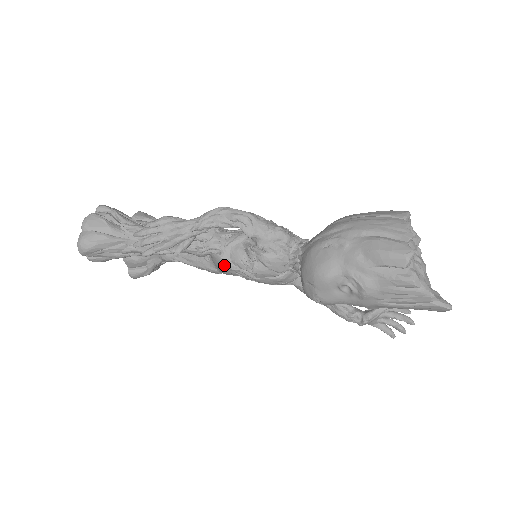
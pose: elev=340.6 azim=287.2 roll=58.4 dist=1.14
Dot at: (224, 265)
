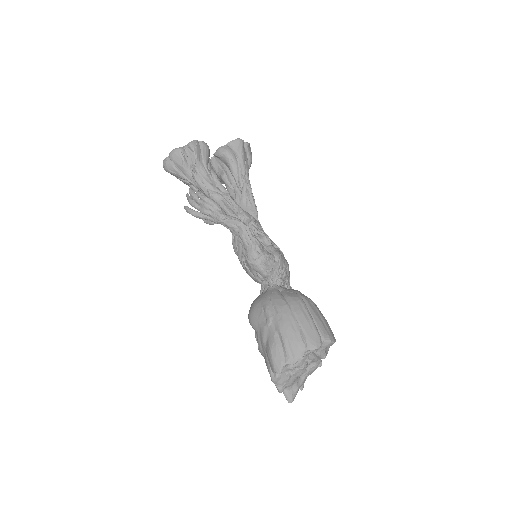
Dot at: (233, 245)
